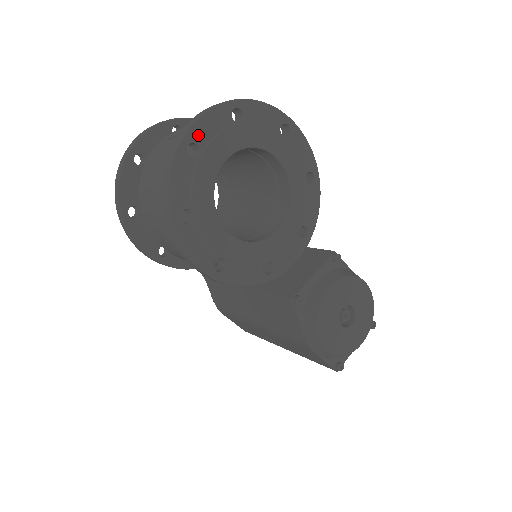
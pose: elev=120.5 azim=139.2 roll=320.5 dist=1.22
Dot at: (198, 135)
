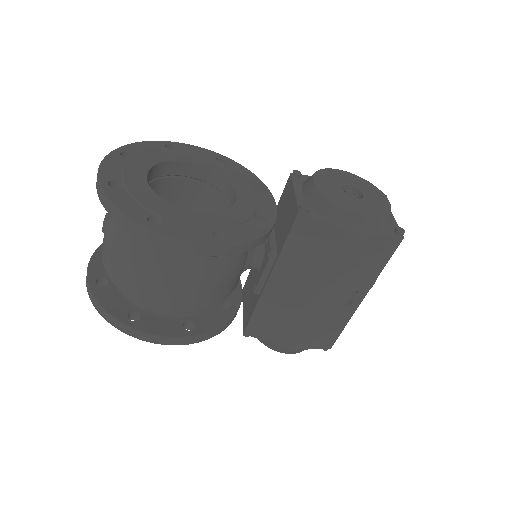
Dot at: (109, 176)
